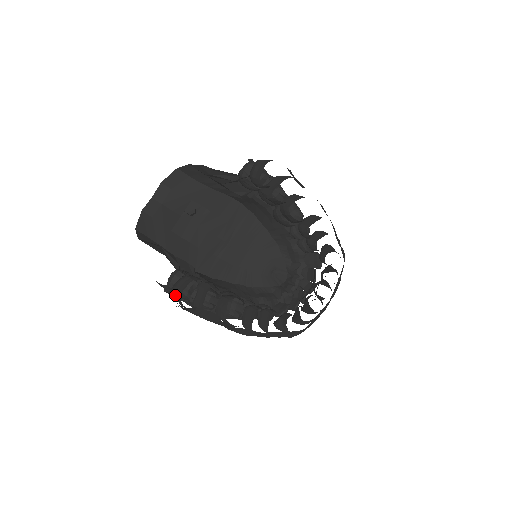
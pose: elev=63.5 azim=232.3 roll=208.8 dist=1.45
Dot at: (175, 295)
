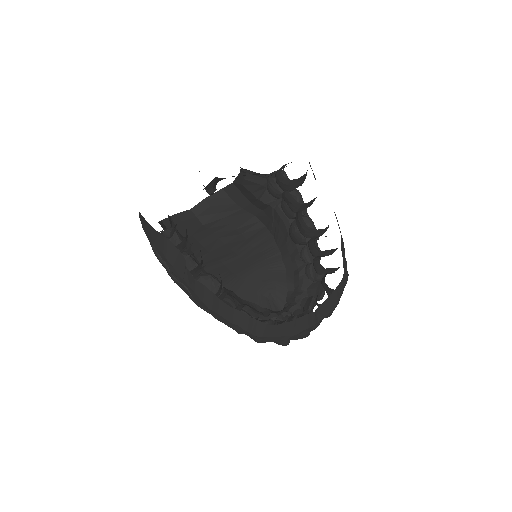
Dot at: occluded
